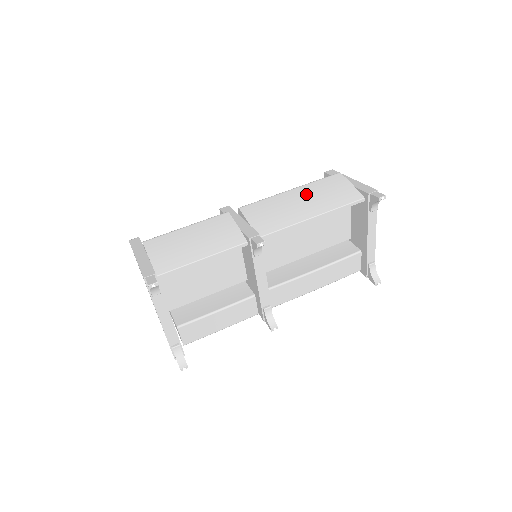
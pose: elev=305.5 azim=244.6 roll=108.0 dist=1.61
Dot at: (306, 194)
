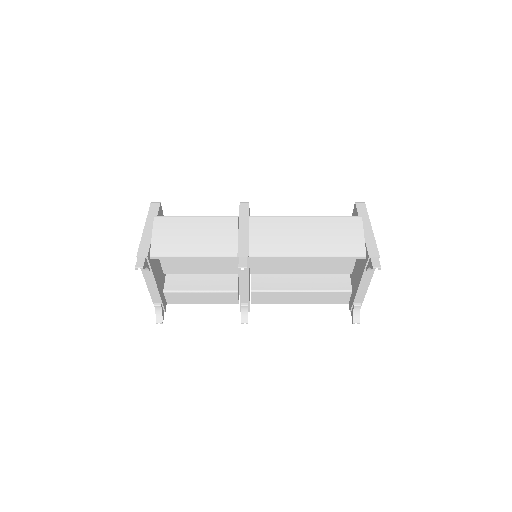
Dot at: (316, 228)
